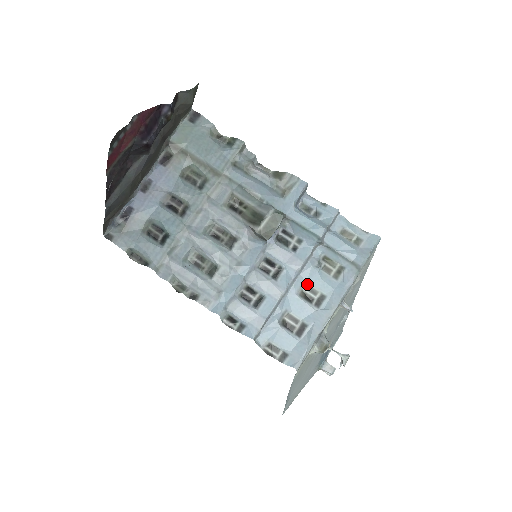
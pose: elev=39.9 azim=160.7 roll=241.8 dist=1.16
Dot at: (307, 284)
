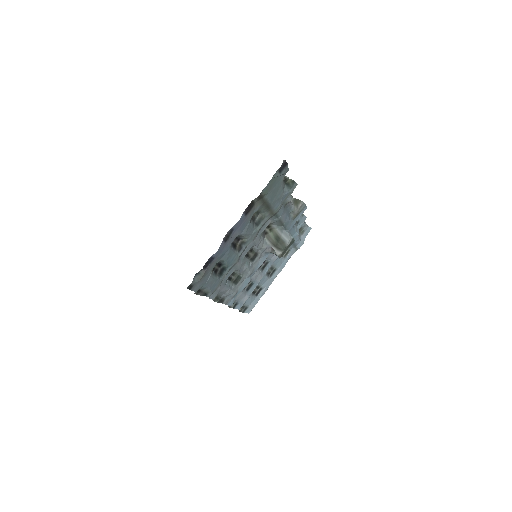
Dot at: (272, 266)
